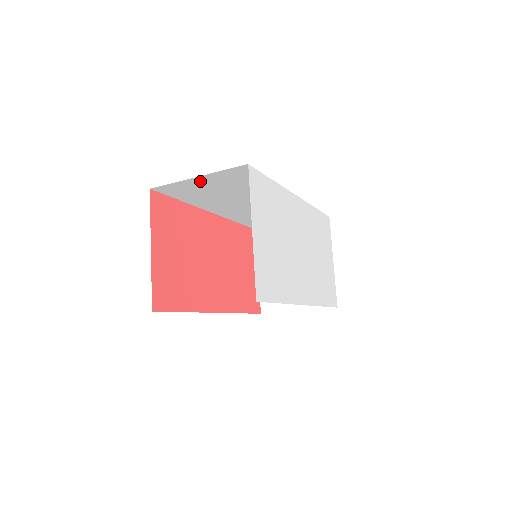
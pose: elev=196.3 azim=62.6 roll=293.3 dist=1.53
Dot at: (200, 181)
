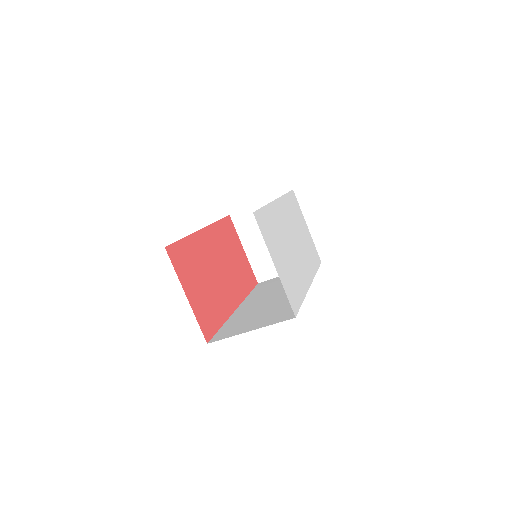
Dot at: occluded
